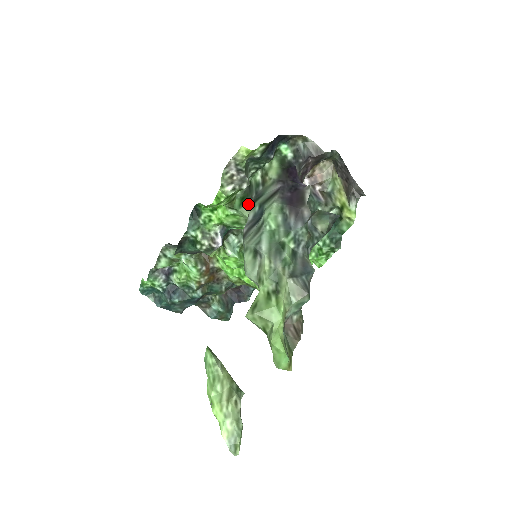
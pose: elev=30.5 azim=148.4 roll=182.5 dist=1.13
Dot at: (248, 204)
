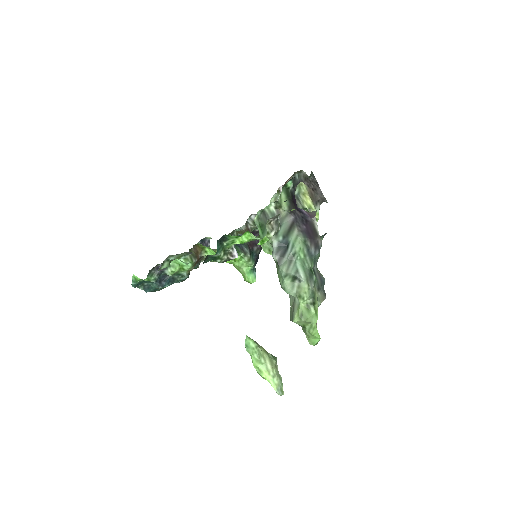
Dot at: occluded
